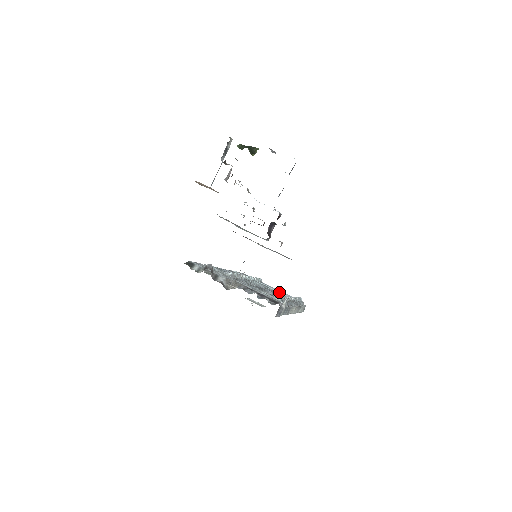
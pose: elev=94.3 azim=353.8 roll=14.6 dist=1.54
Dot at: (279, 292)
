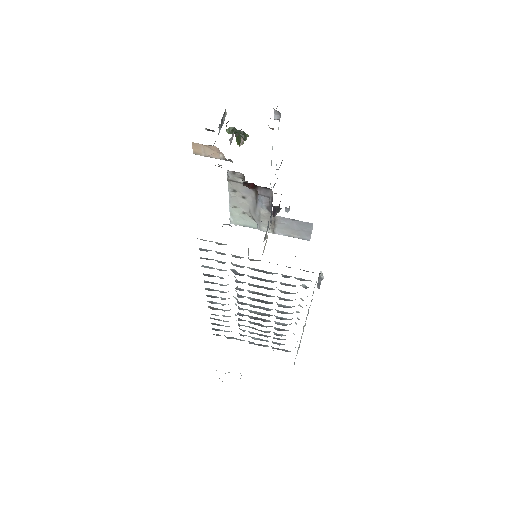
Dot at: (270, 331)
